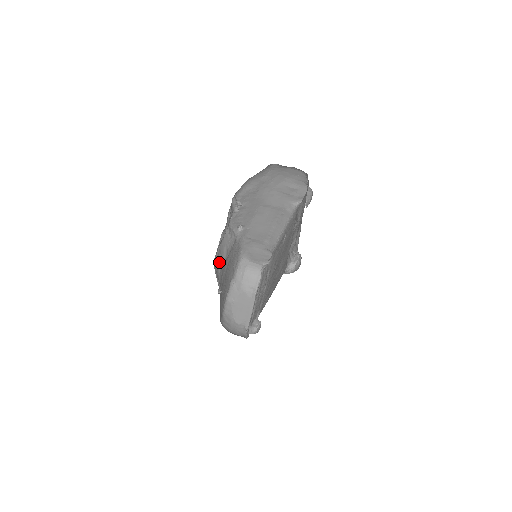
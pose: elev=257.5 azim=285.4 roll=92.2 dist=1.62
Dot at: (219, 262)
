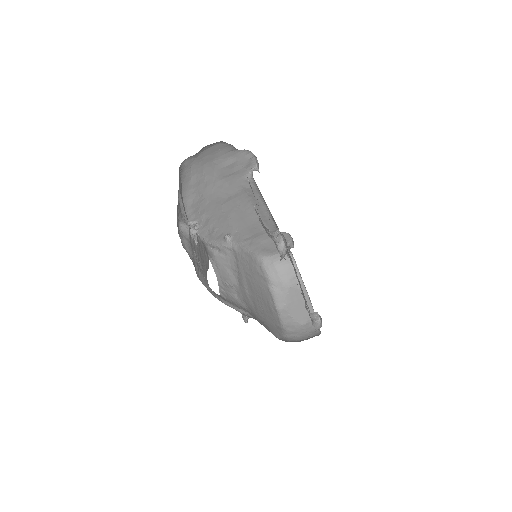
Dot at: (229, 288)
